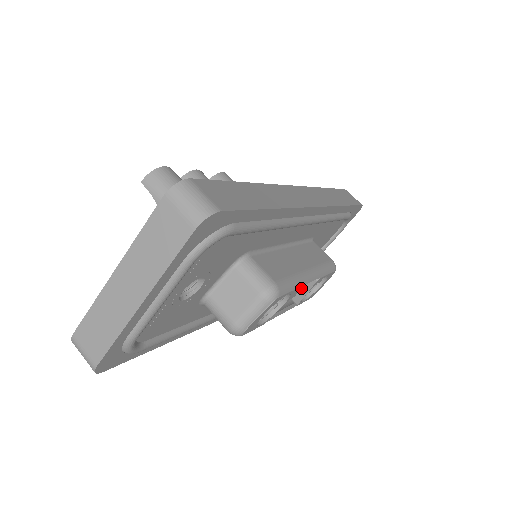
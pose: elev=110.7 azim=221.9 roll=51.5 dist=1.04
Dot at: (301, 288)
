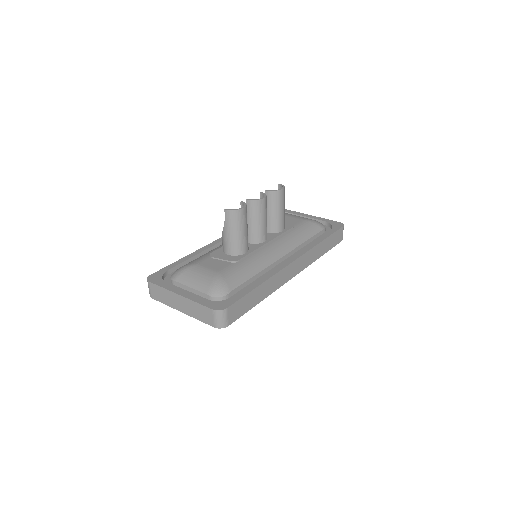
Dot at: occluded
